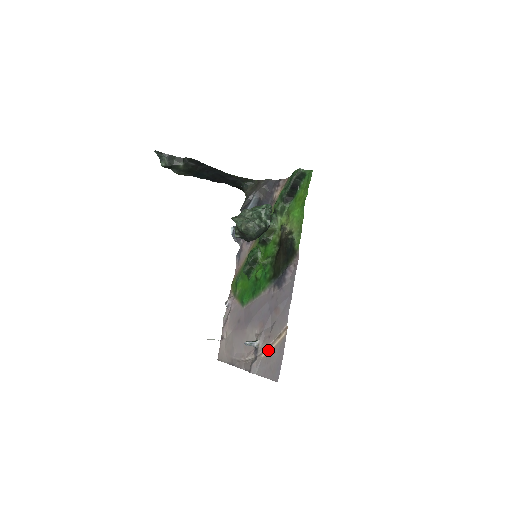
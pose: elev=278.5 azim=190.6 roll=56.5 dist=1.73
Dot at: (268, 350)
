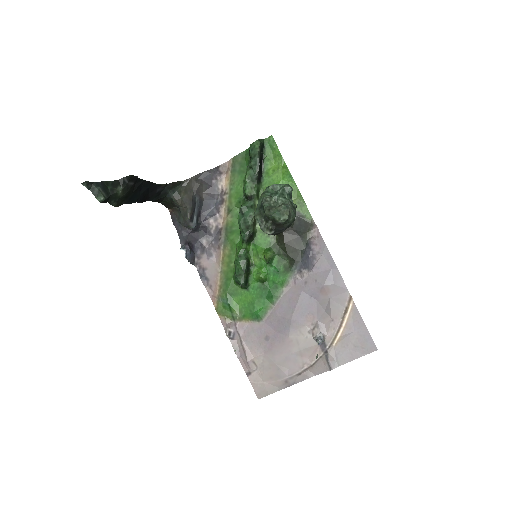
Dot at: (339, 333)
